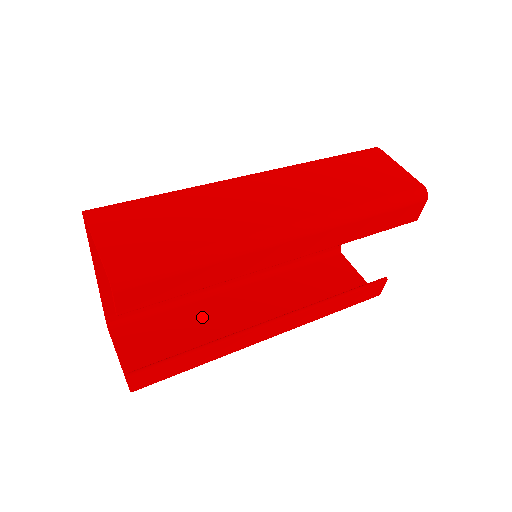
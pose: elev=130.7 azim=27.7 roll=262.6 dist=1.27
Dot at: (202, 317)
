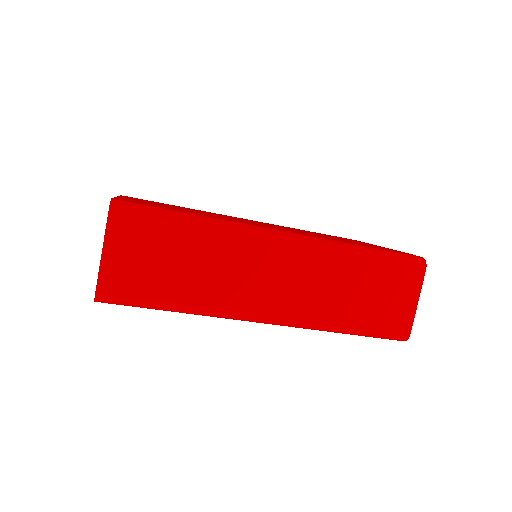
Dot at: occluded
